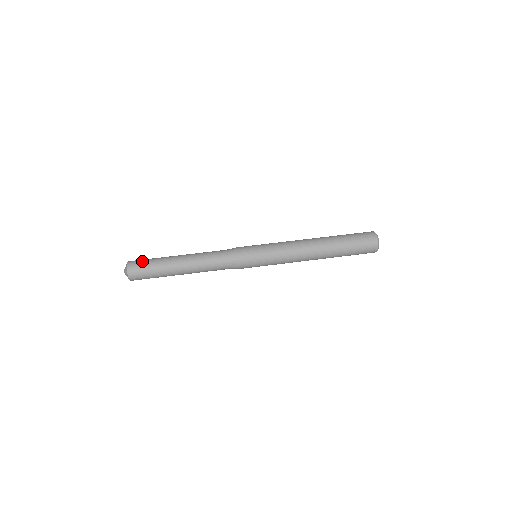
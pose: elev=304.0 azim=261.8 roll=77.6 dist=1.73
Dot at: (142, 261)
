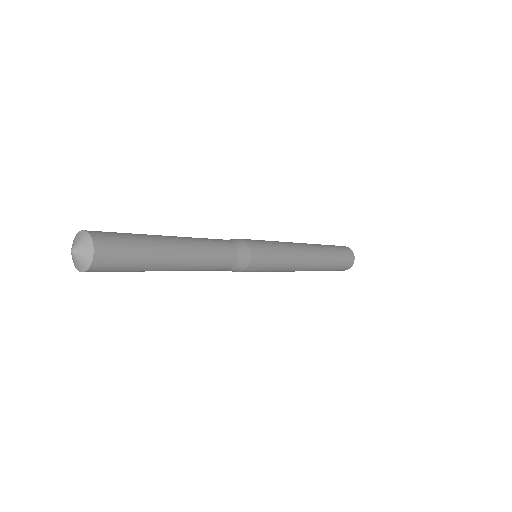
Dot at: occluded
